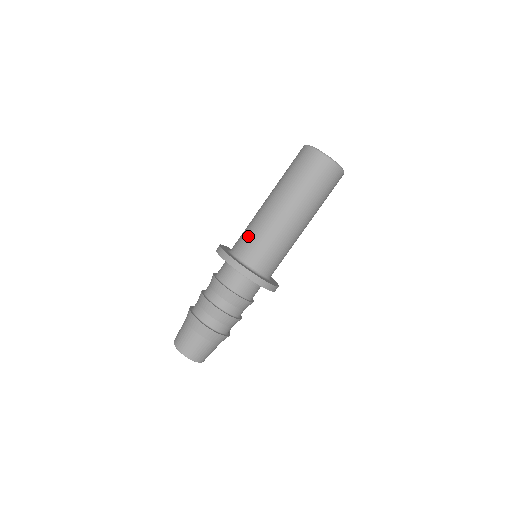
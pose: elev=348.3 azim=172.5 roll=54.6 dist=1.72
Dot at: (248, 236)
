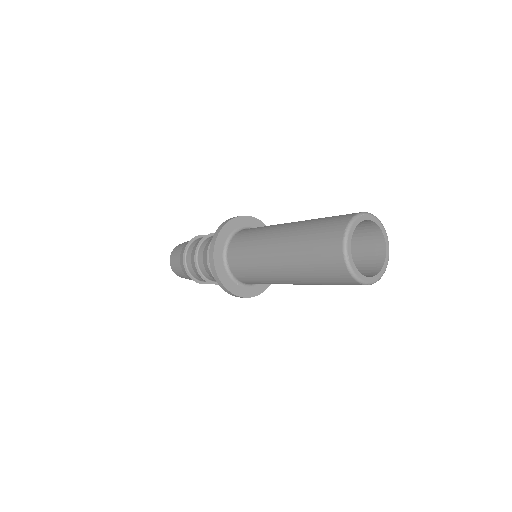
Dot at: (255, 229)
